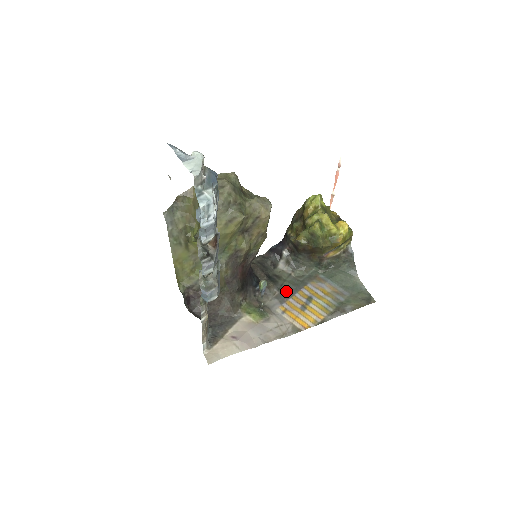
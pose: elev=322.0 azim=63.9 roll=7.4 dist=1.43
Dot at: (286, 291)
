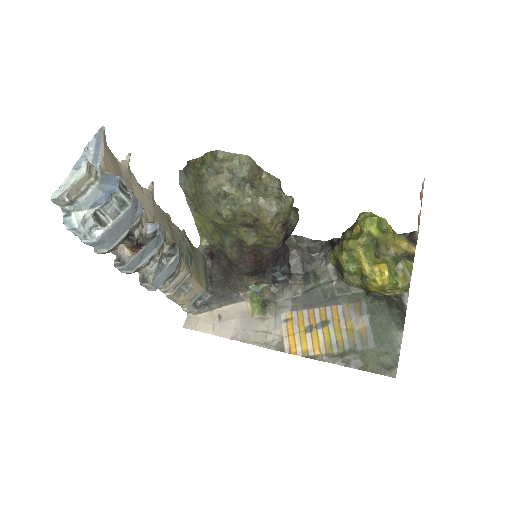
Dot at: (309, 299)
